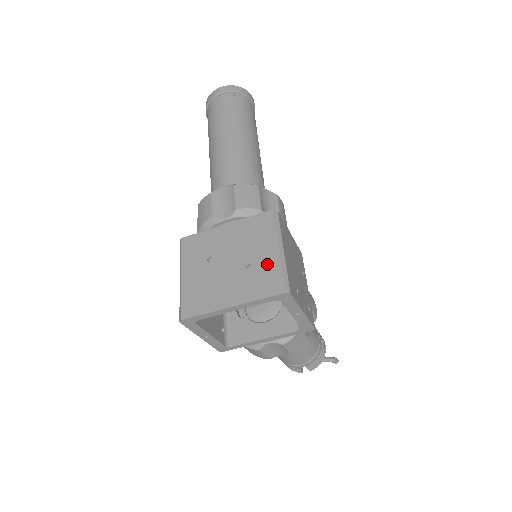
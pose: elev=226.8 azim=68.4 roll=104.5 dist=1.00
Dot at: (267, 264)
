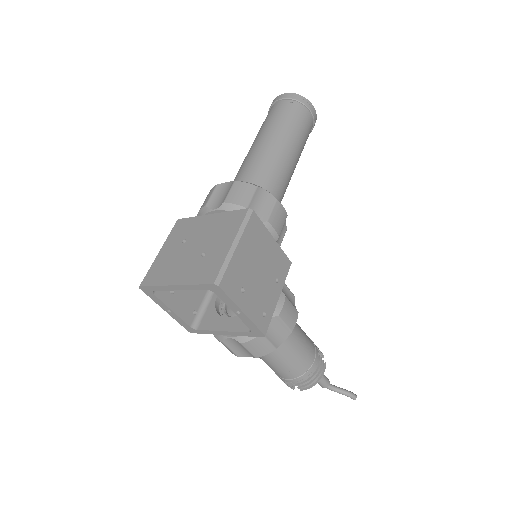
Dot at: (216, 255)
